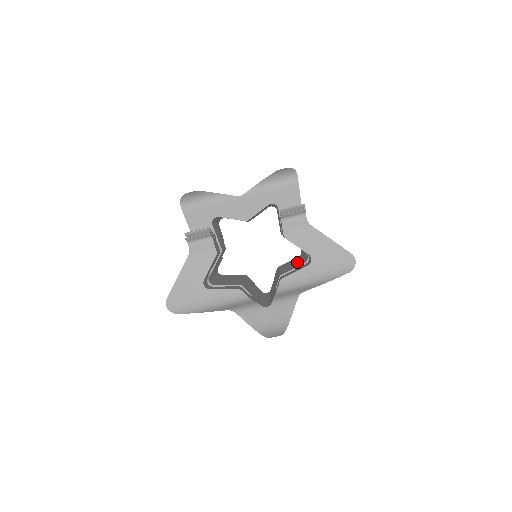
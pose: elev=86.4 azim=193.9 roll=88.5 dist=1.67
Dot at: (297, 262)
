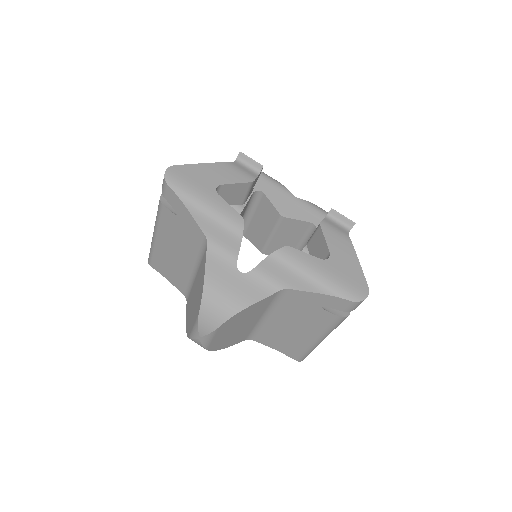
Dot at: occluded
